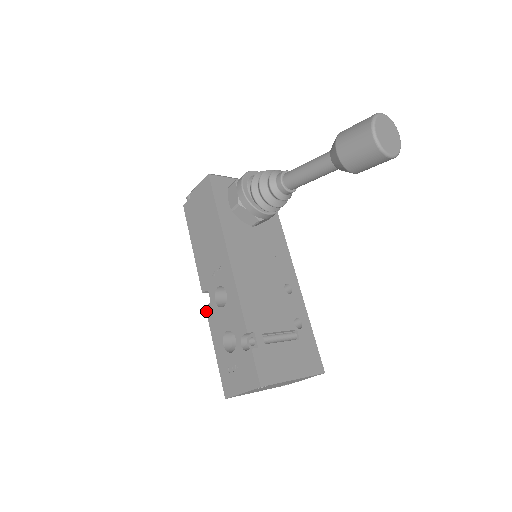
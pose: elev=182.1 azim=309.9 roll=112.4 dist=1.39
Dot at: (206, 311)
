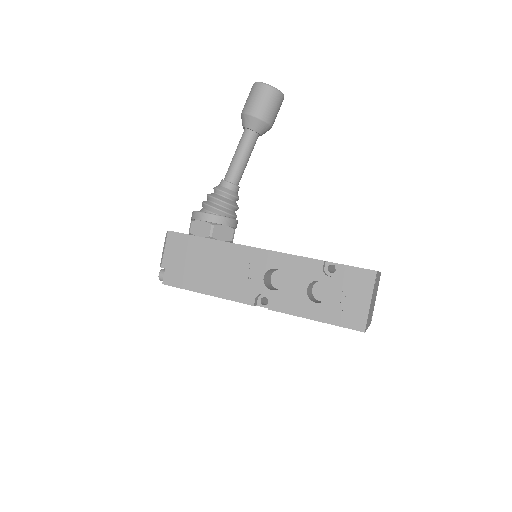
Dot at: (273, 310)
